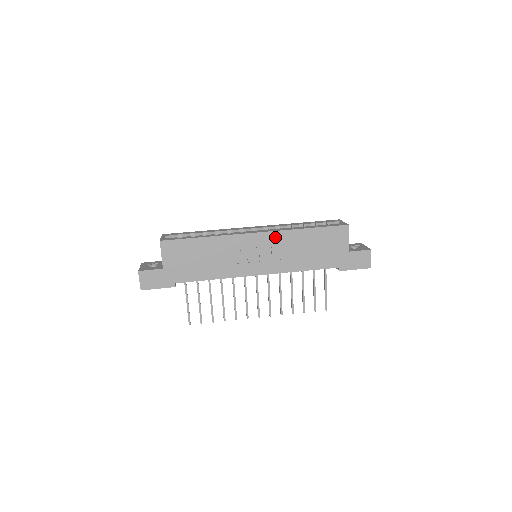
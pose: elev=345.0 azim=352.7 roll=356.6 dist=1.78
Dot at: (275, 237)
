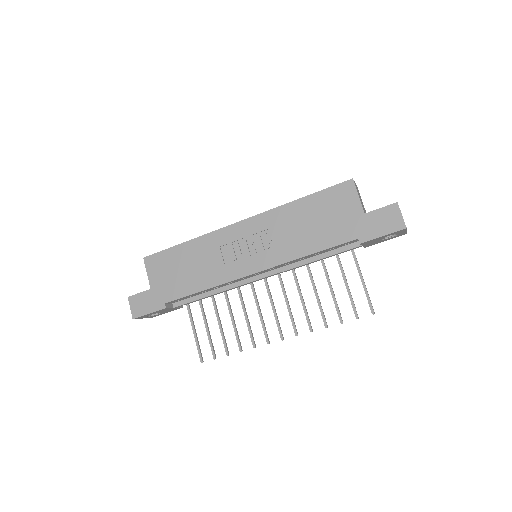
Dot at: (263, 221)
